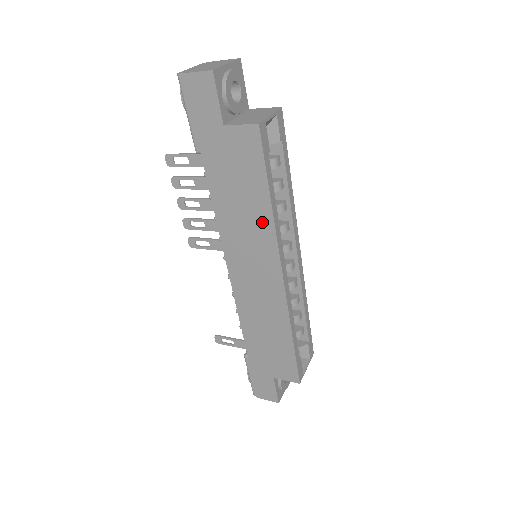
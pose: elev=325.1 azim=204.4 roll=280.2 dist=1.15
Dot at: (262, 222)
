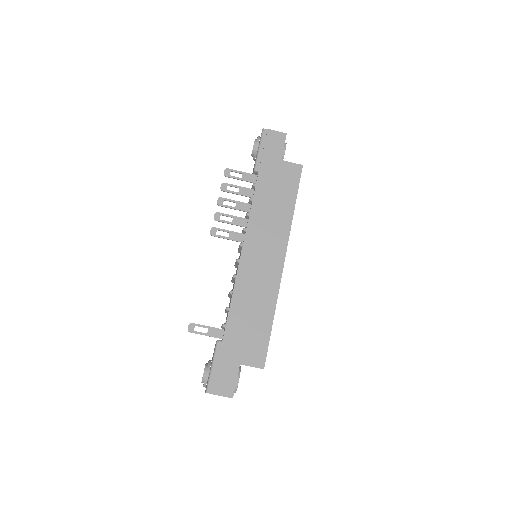
Dot at: (284, 220)
